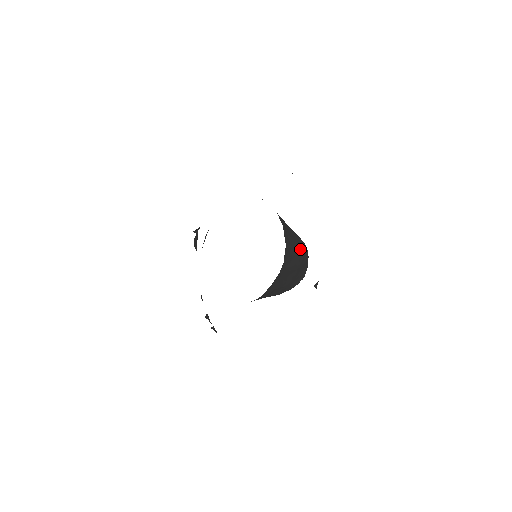
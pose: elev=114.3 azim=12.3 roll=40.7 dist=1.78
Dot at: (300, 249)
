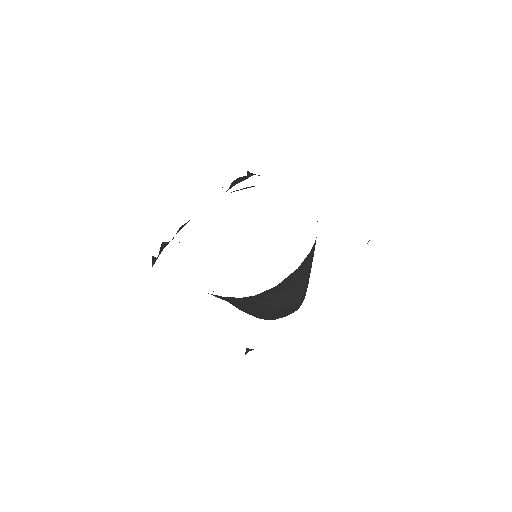
Dot at: (291, 301)
